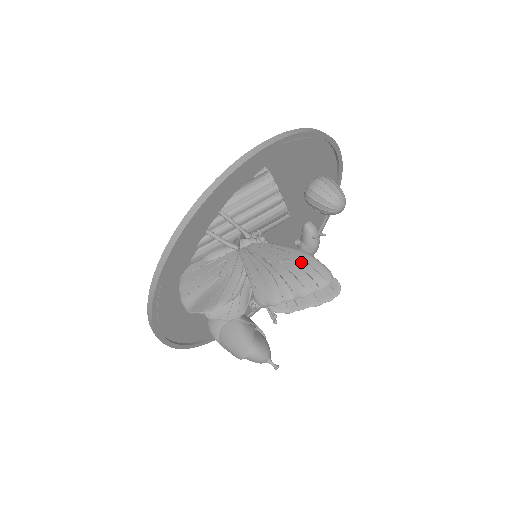
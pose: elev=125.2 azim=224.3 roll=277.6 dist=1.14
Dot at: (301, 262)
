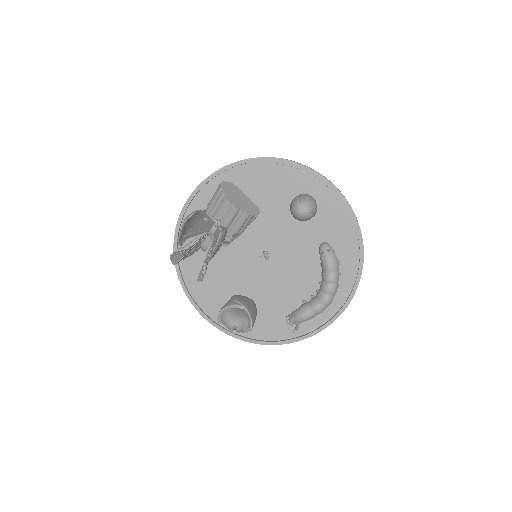
Dot at: occluded
